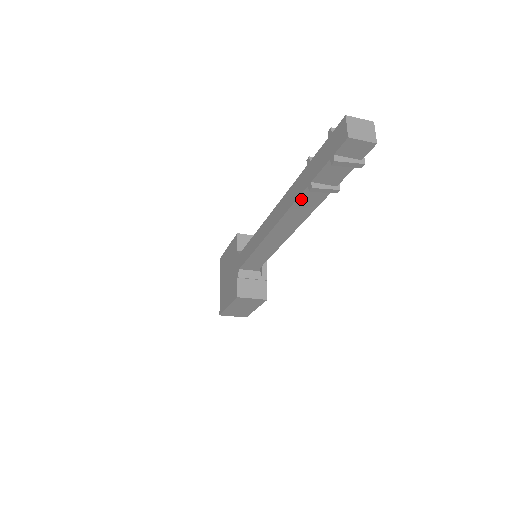
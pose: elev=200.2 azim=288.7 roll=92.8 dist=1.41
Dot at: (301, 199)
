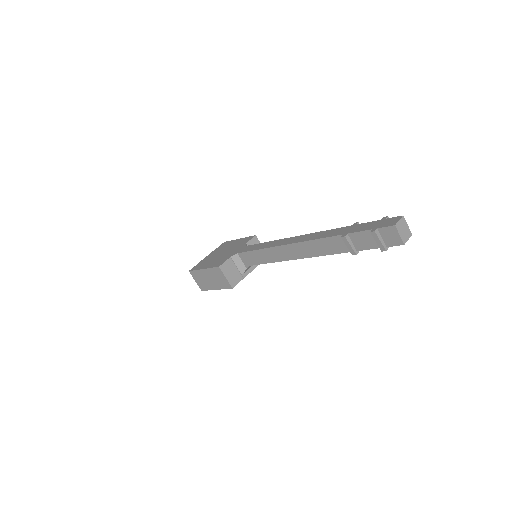
Dot at: (330, 239)
